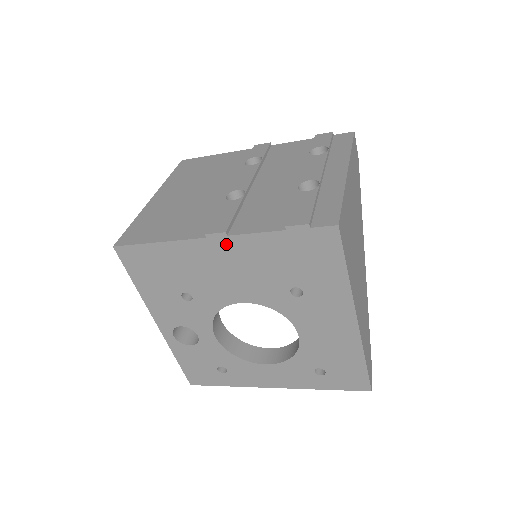
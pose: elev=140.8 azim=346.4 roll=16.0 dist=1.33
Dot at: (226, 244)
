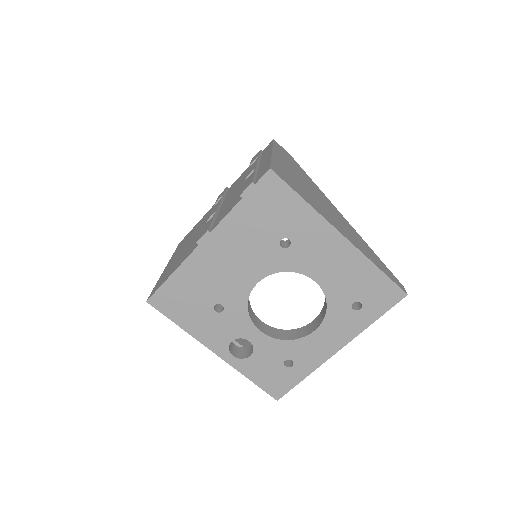
Dot at: (214, 240)
